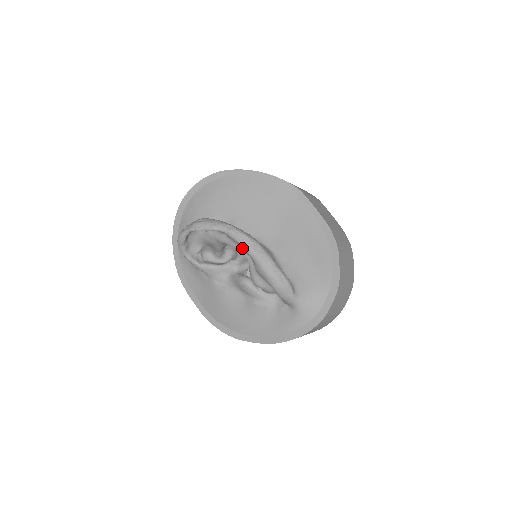
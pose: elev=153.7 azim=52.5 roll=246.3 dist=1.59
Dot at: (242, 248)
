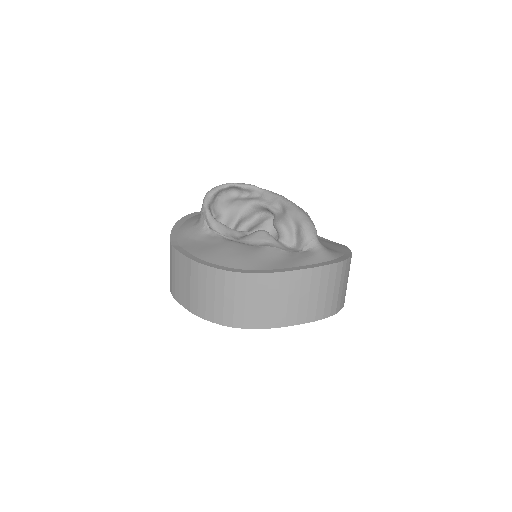
Dot at: (276, 200)
